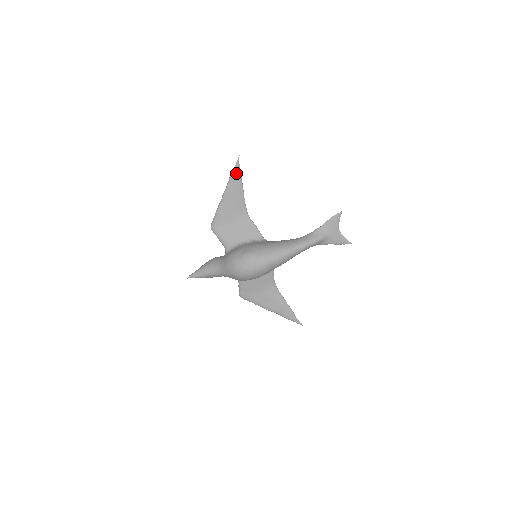
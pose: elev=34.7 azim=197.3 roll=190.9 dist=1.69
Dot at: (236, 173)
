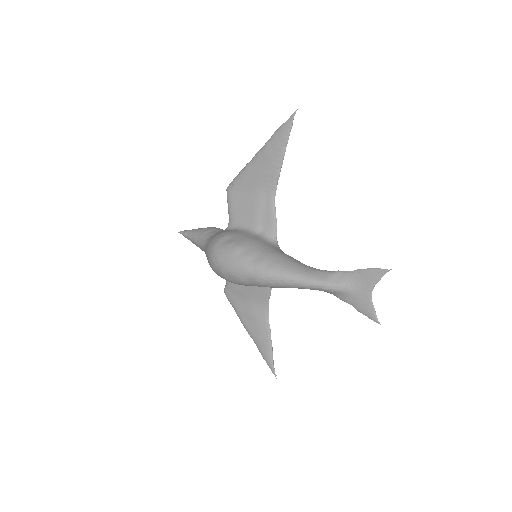
Dot at: (283, 132)
